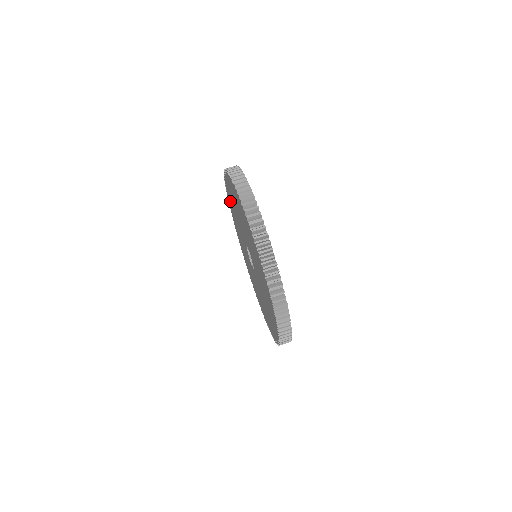
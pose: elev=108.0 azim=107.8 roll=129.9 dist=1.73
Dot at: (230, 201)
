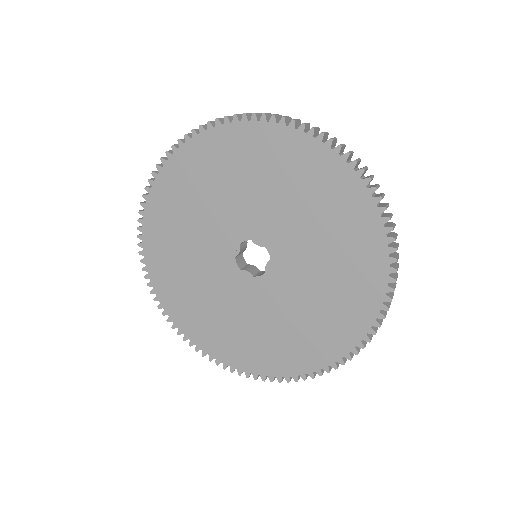
Dot at: (172, 294)
